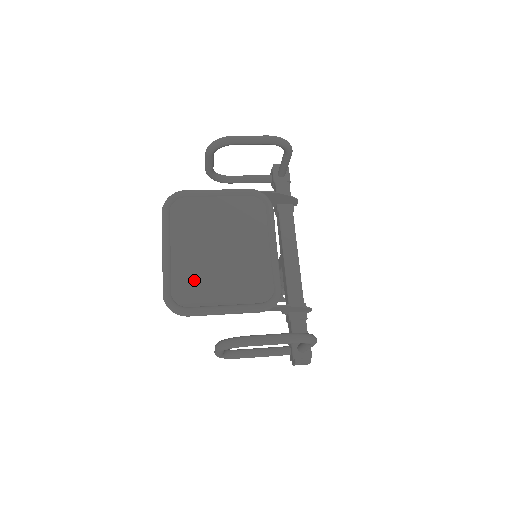
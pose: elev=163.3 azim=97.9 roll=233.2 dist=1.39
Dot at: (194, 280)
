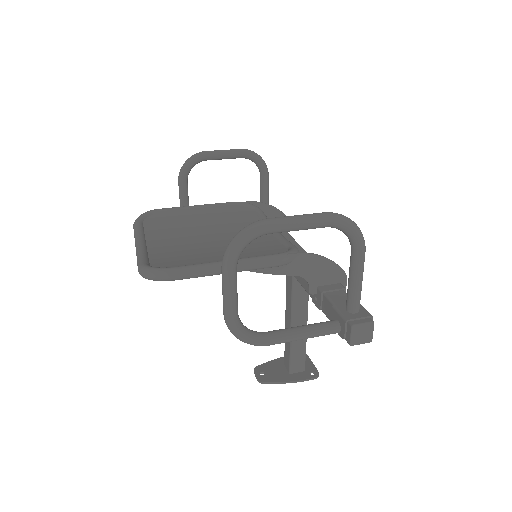
Dot at: (180, 256)
